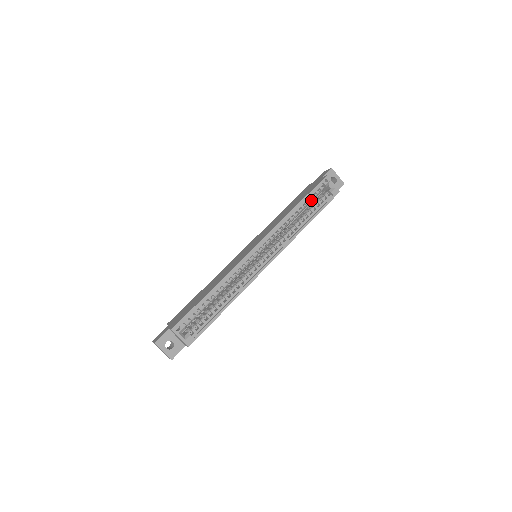
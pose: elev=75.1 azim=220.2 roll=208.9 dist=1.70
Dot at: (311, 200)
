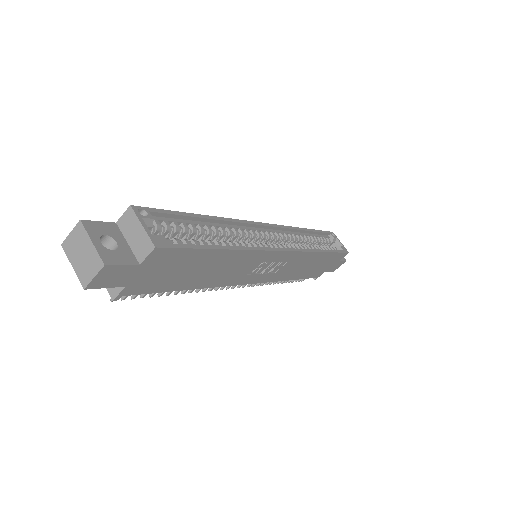
Dot at: (320, 240)
